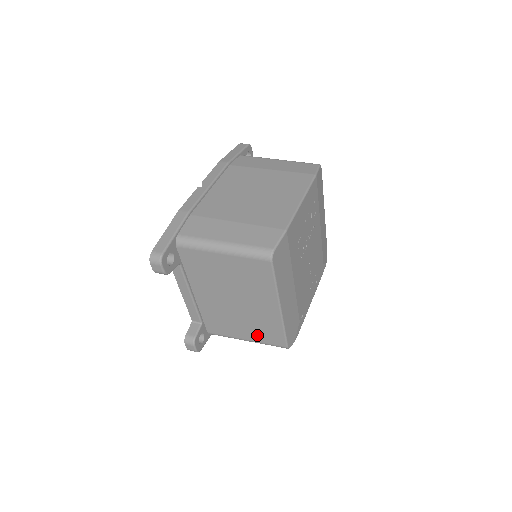
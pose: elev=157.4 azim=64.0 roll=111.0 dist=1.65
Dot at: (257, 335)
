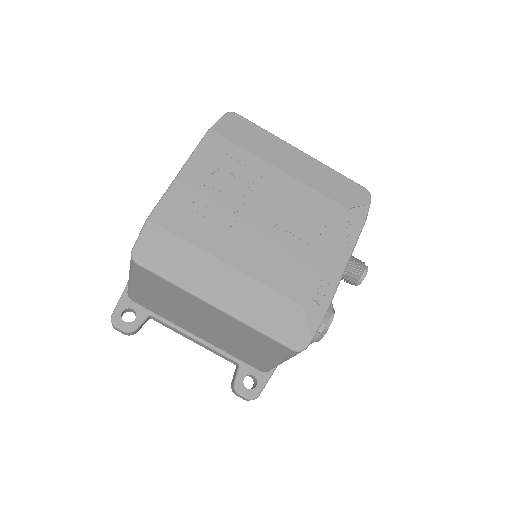
Dot at: (266, 351)
